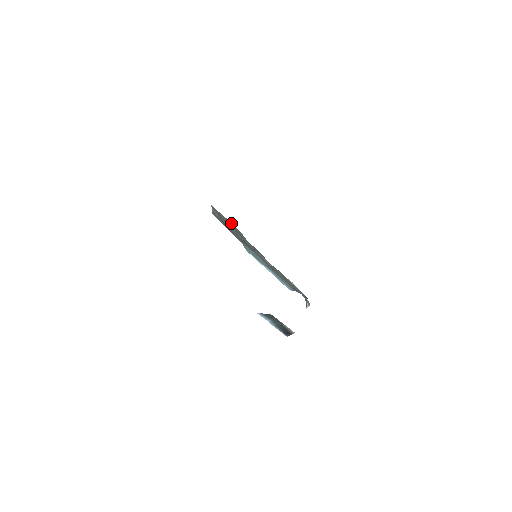
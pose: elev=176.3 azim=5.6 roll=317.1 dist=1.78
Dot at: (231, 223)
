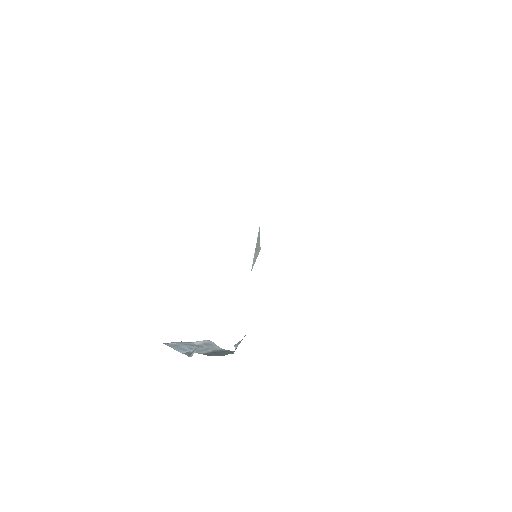
Dot at: occluded
